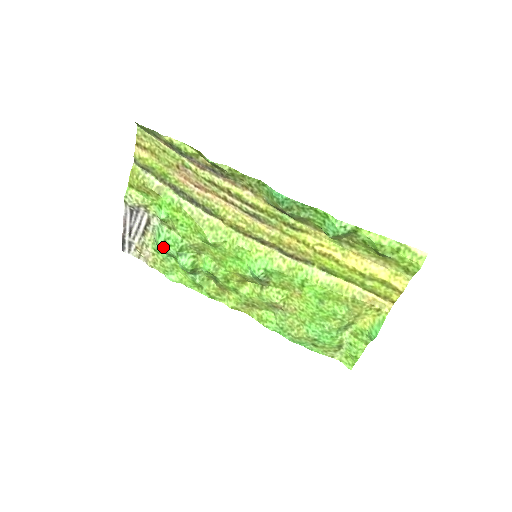
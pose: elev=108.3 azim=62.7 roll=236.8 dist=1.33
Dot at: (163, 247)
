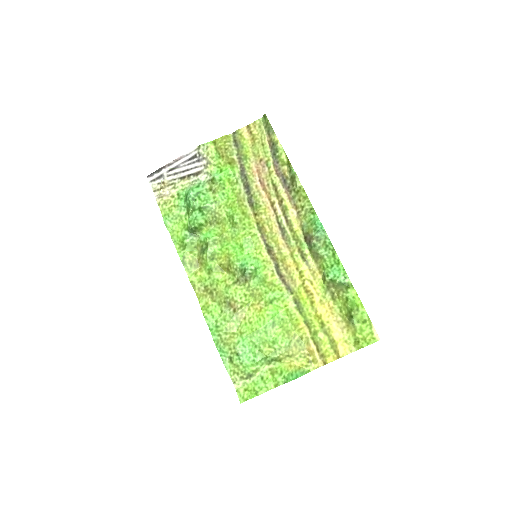
Dot at: (193, 195)
